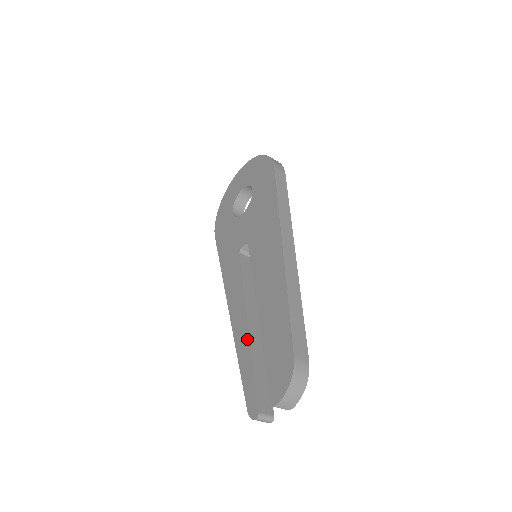
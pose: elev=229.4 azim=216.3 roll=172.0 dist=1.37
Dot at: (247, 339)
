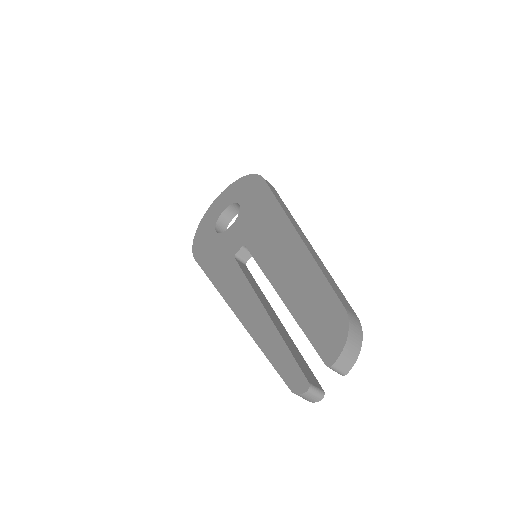
Dot at: (269, 323)
